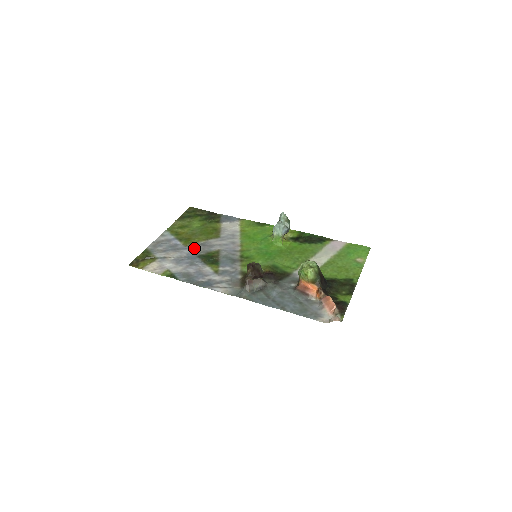
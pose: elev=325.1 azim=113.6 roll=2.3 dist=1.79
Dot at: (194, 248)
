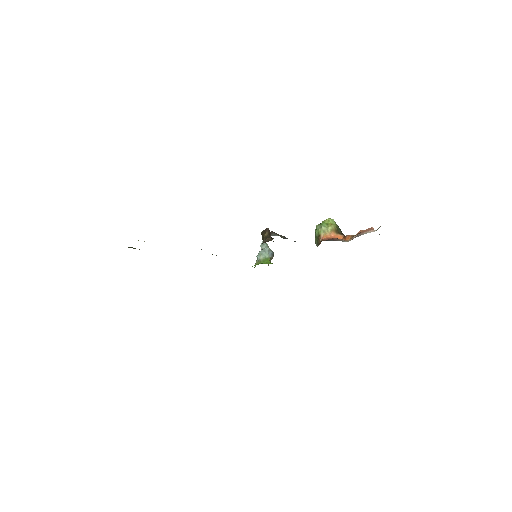
Dot at: occluded
